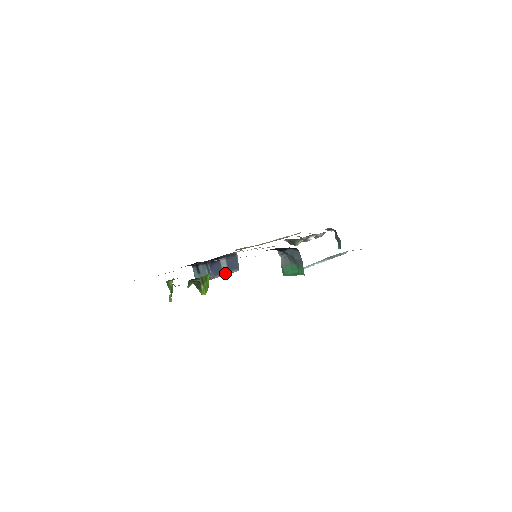
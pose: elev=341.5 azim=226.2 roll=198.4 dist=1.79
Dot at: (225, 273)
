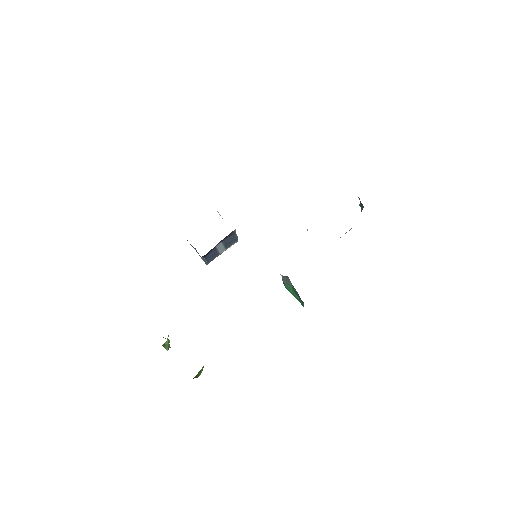
Dot at: (222, 252)
